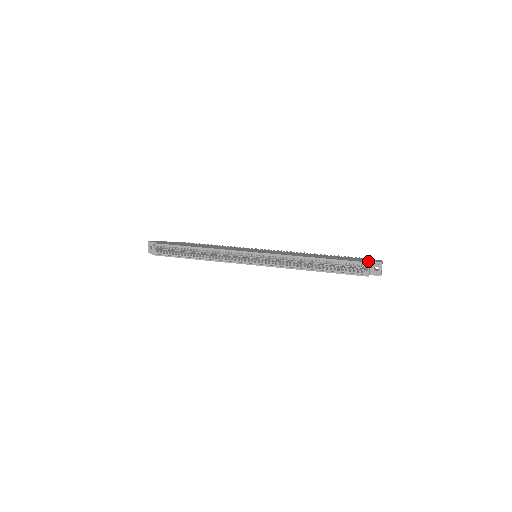
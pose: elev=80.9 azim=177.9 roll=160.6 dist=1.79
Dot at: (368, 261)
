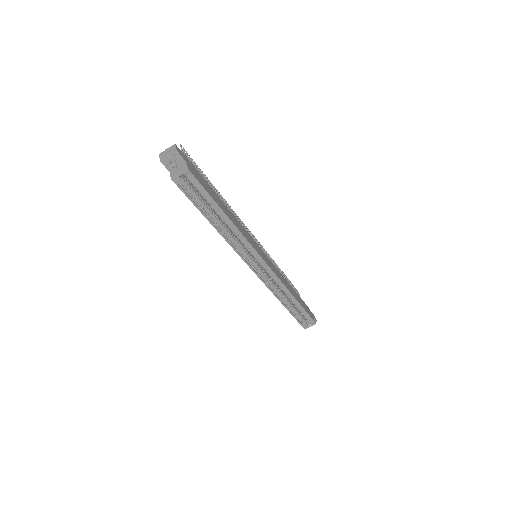
Dot at: occluded
